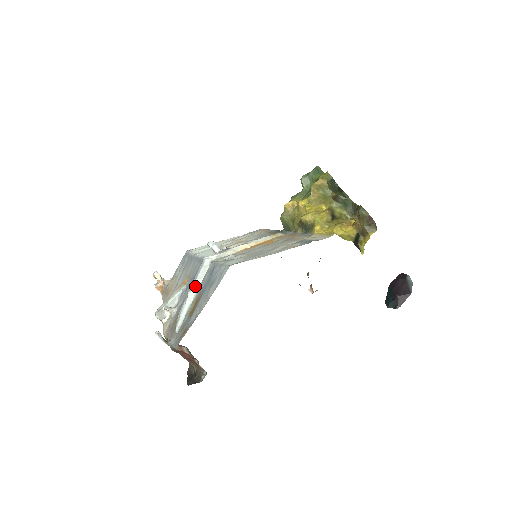
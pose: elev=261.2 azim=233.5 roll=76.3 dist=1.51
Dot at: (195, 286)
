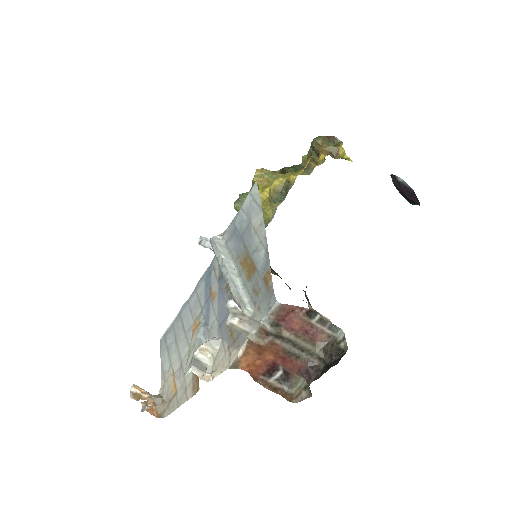
Dot at: (225, 260)
